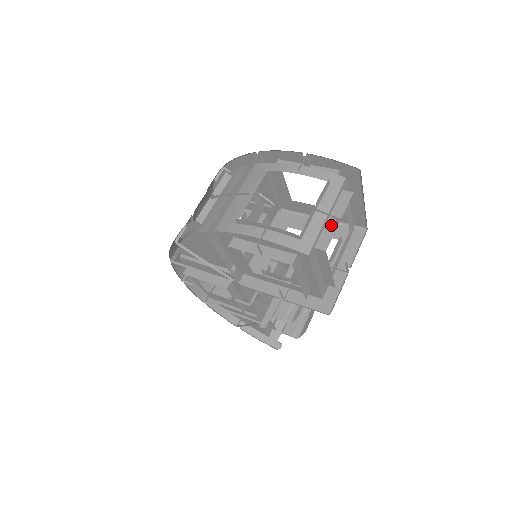
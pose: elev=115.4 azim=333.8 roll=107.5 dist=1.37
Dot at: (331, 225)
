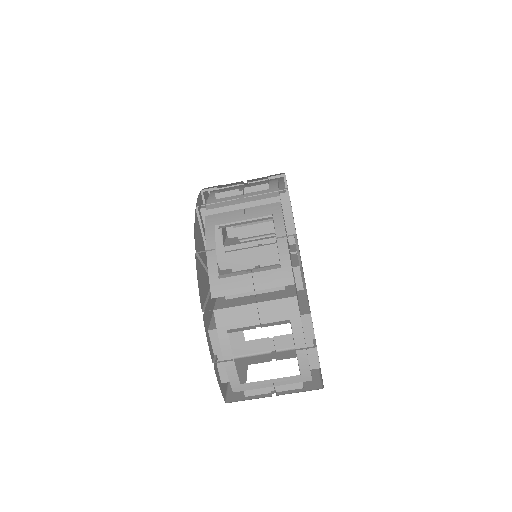
Dot at: (267, 389)
